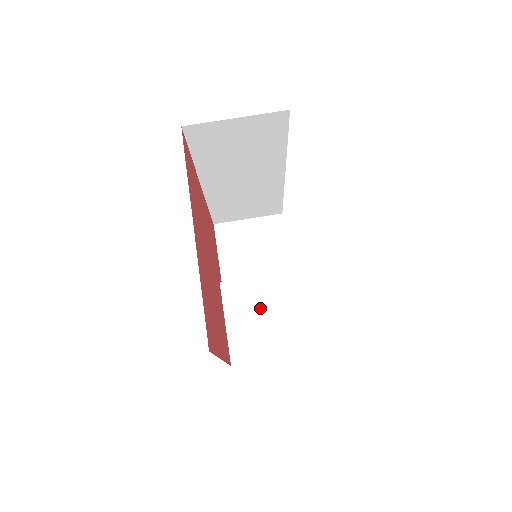
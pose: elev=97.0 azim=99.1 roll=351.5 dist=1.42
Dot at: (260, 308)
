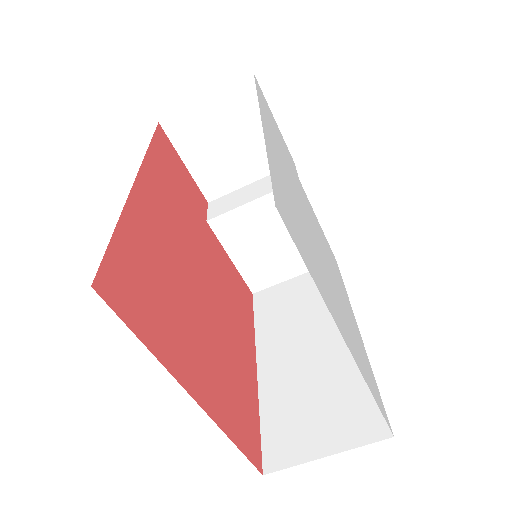
Dot at: (266, 235)
